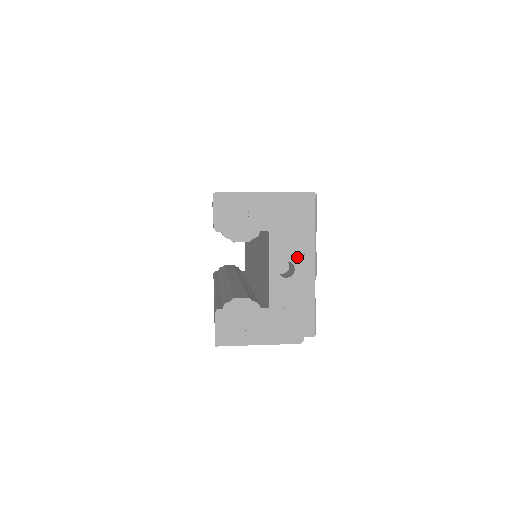
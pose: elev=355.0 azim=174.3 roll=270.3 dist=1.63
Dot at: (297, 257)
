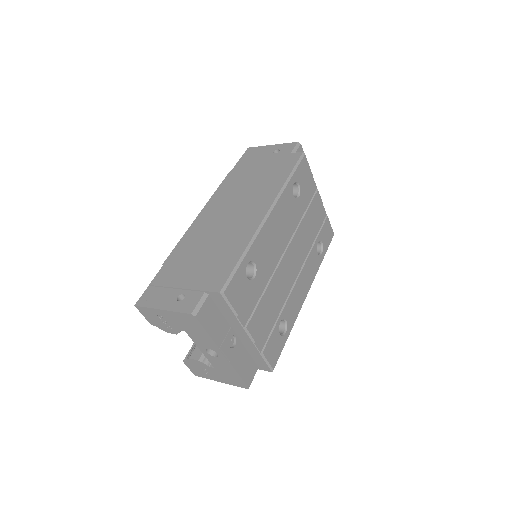
Dot at: (215, 348)
